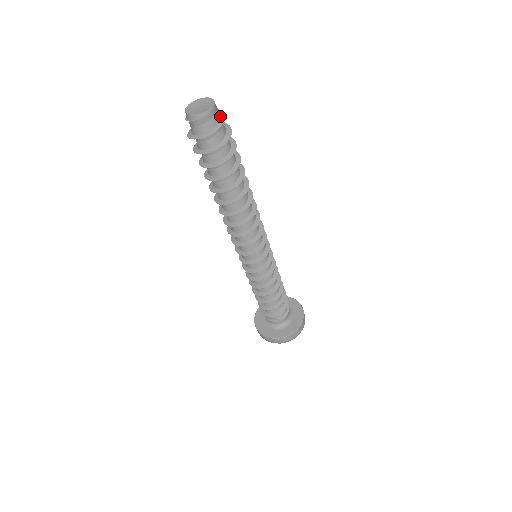
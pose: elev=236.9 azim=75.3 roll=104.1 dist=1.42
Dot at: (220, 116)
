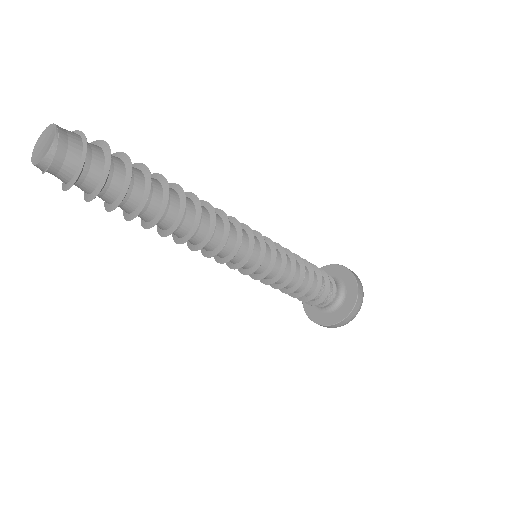
Dot at: (77, 137)
